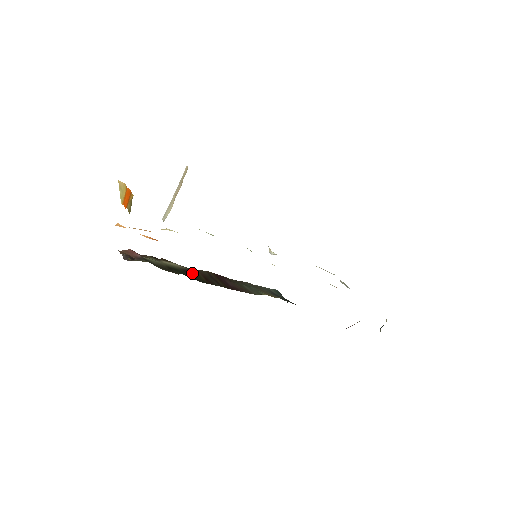
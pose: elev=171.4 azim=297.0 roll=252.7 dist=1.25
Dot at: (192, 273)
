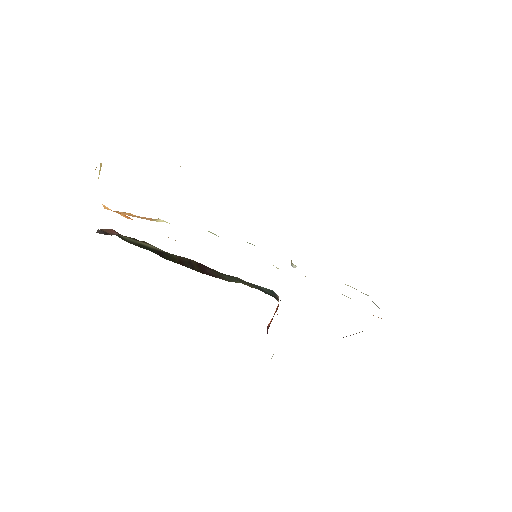
Dot at: (167, 255)
